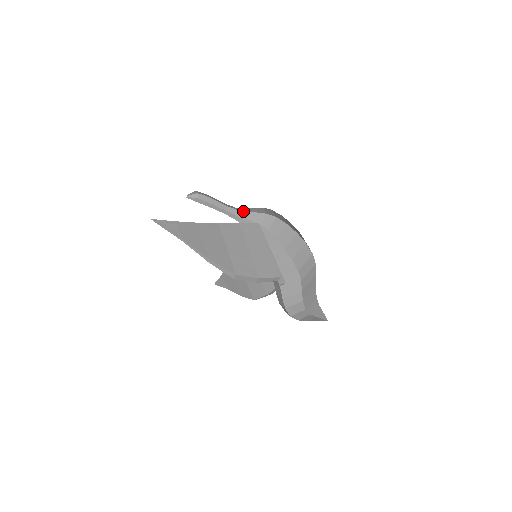
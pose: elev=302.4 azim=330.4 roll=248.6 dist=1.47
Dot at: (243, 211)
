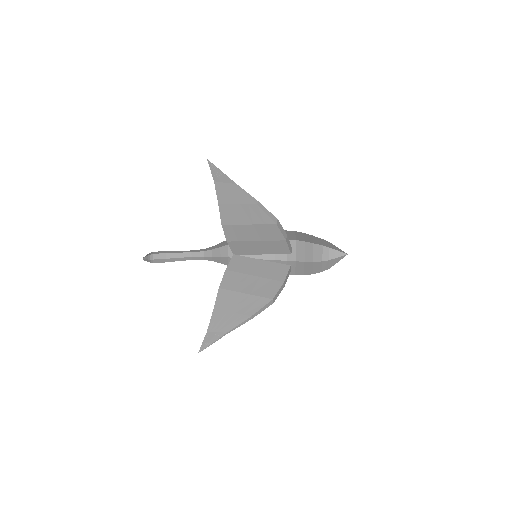
Dot at: (209, 256)
